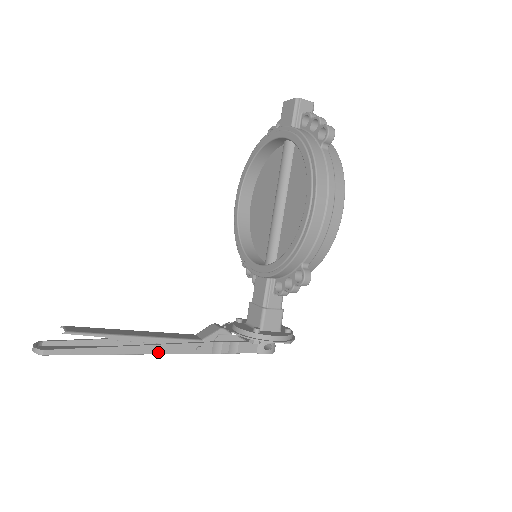
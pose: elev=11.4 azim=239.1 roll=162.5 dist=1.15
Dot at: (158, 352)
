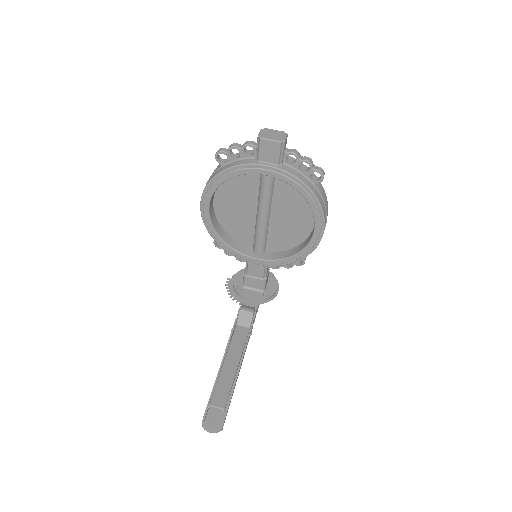
Dot at: occluded
